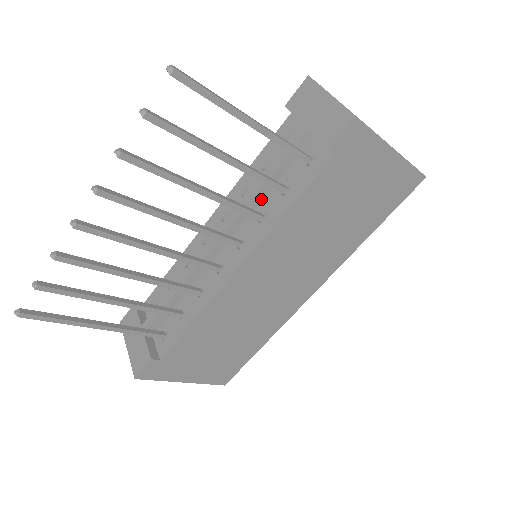
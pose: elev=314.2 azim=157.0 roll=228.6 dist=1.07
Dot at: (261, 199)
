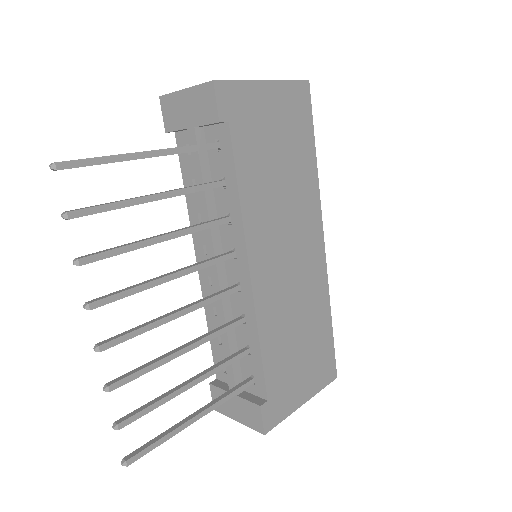
Dot at: (215, 208)
